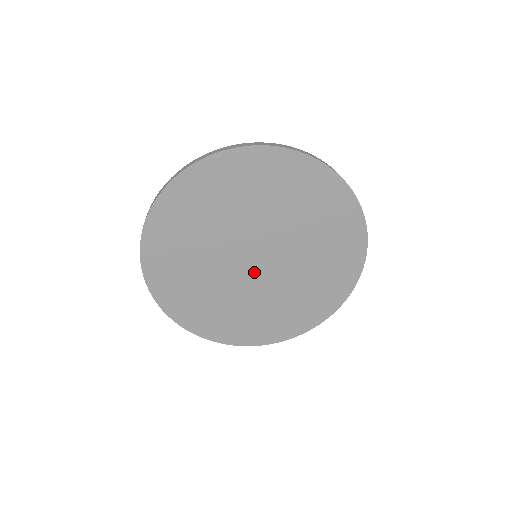
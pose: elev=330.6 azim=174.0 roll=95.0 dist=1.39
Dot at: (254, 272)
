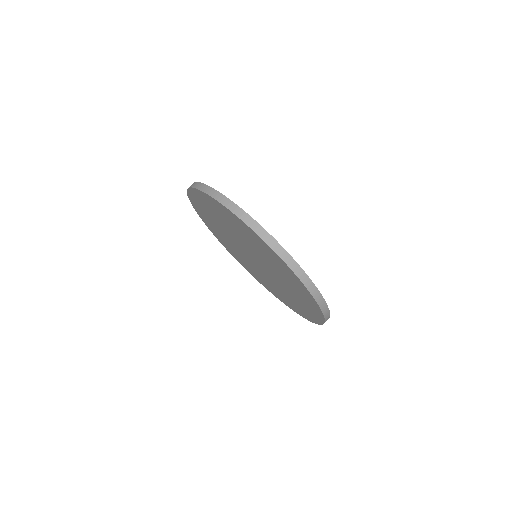
Dot at: (253, 261)
